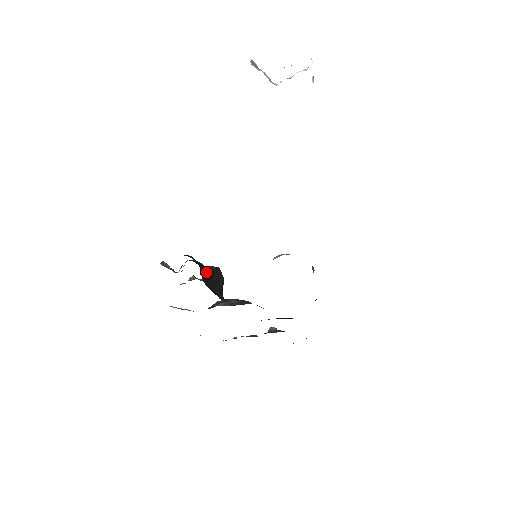
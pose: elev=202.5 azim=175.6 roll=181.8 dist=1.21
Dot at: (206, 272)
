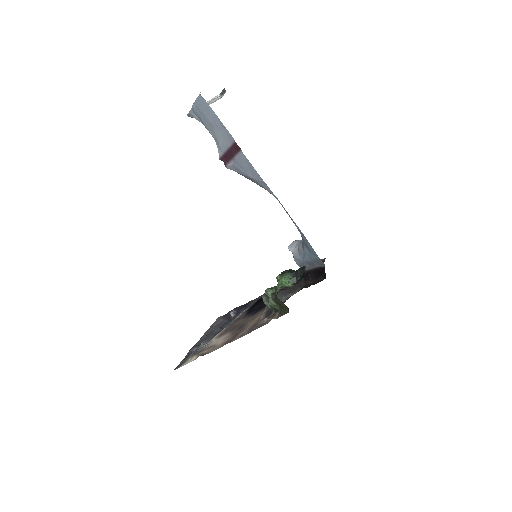
Dot at: occluded
